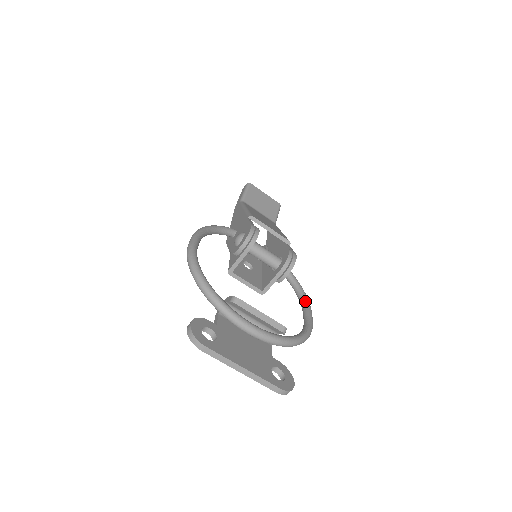
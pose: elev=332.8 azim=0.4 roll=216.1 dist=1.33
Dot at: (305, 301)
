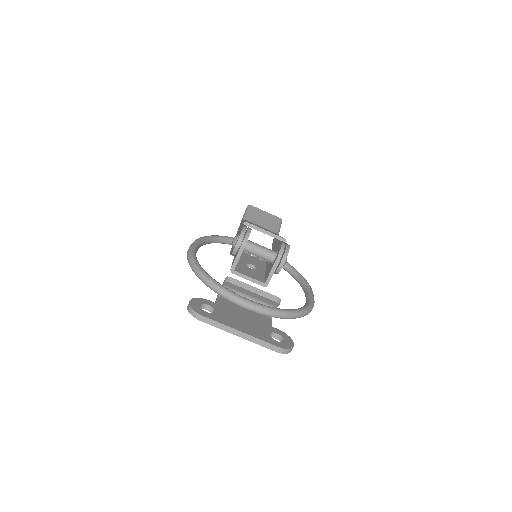
Dot at: (306, 286)
